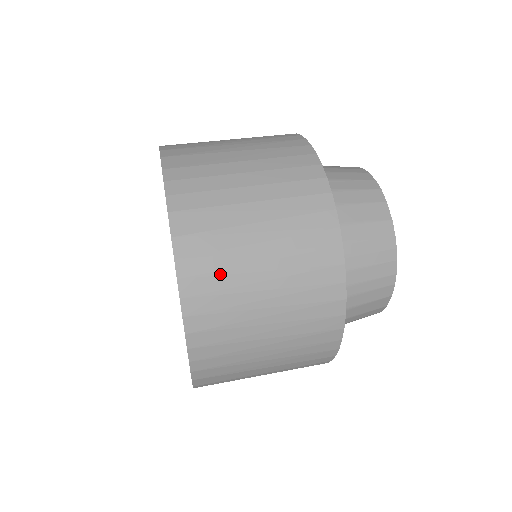
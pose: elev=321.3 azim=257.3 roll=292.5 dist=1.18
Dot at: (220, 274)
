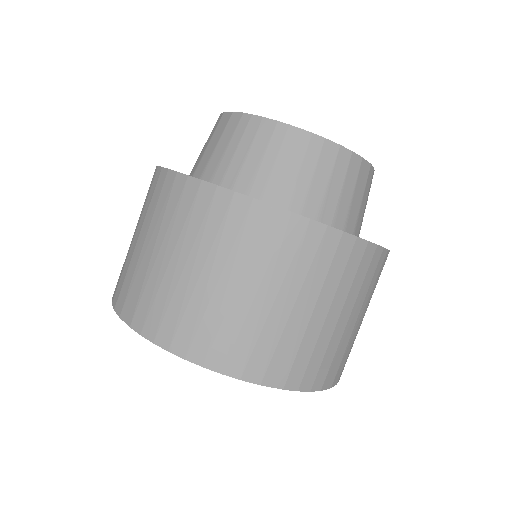
Dot at: occluded
